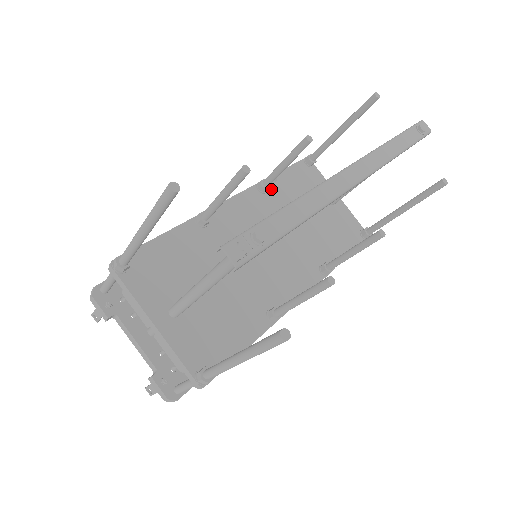
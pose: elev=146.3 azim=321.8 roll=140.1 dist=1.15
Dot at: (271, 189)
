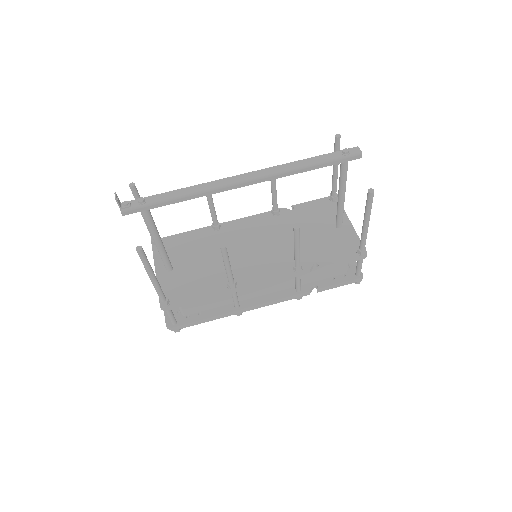
Dot at: (284, 214)
